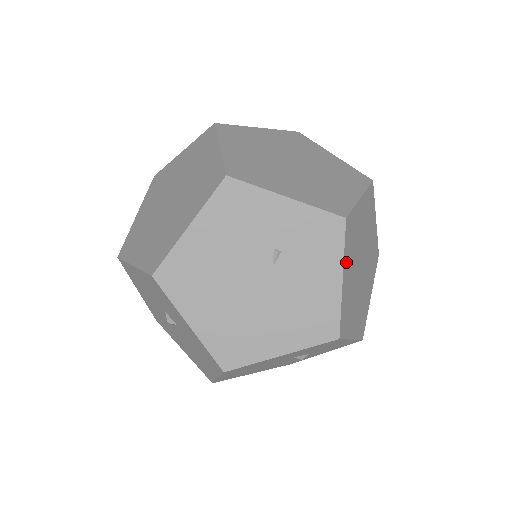
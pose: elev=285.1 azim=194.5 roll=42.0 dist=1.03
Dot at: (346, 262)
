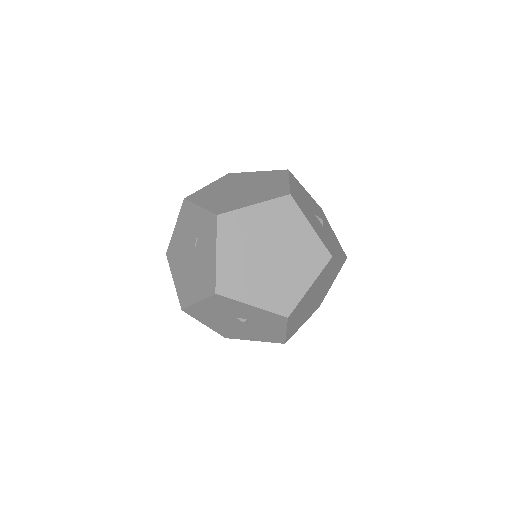
Dot at: (223, 244)
